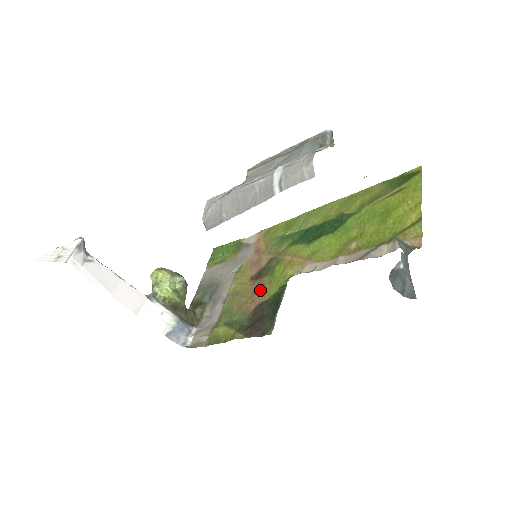
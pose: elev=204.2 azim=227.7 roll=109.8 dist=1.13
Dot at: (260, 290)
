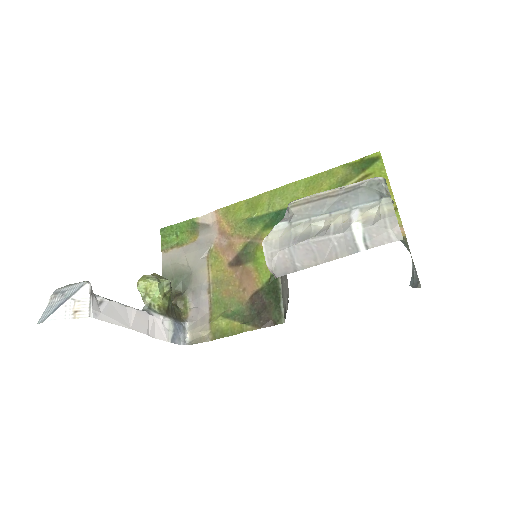
Dot at: (248, 278)
